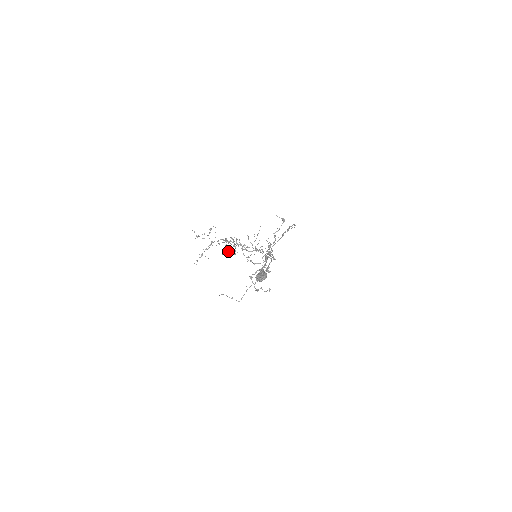
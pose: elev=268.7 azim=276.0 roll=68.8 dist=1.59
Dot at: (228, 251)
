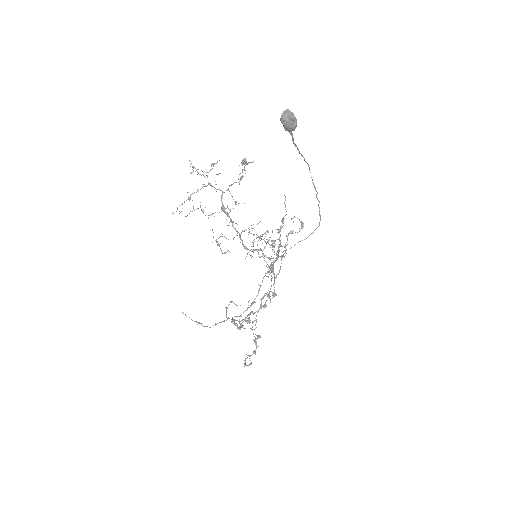
Dot at: (219, 244)
